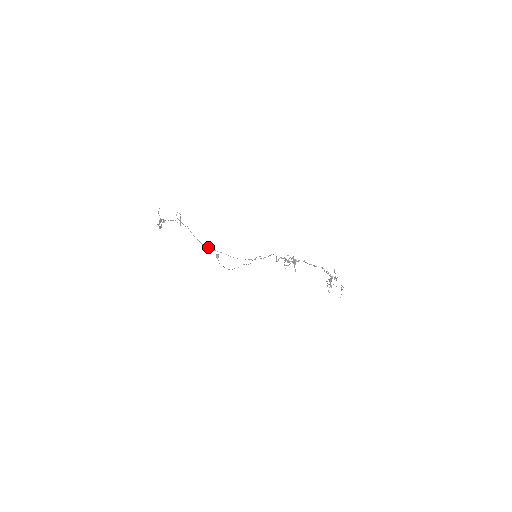
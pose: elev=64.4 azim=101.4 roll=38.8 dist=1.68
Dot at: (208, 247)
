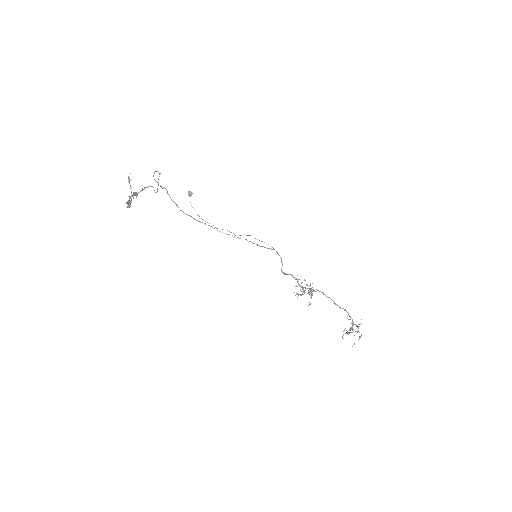
Dot at: (188, 215)
